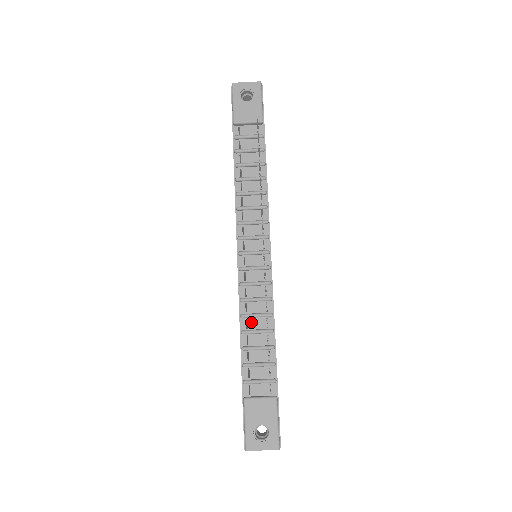
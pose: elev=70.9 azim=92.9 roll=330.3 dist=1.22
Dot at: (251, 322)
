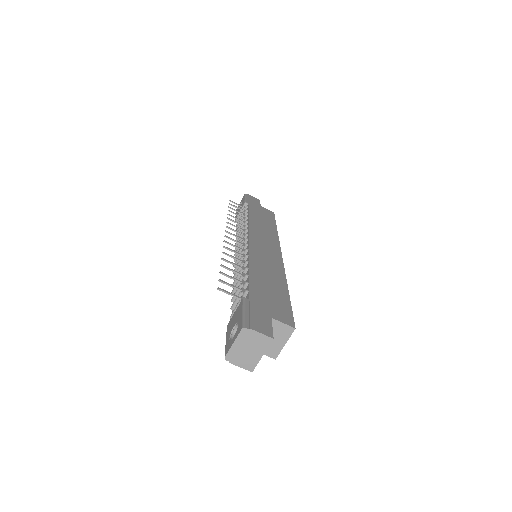
Dot at: occluded
